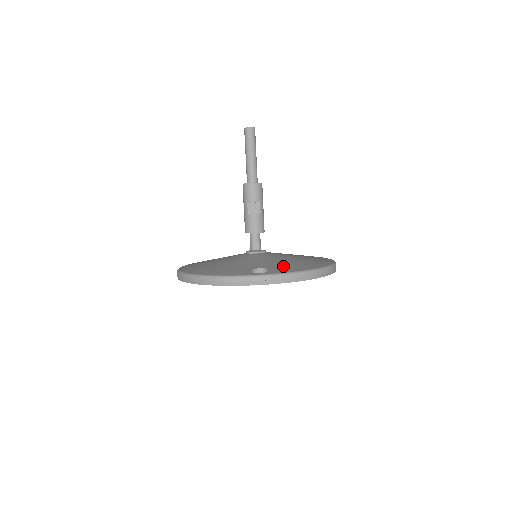
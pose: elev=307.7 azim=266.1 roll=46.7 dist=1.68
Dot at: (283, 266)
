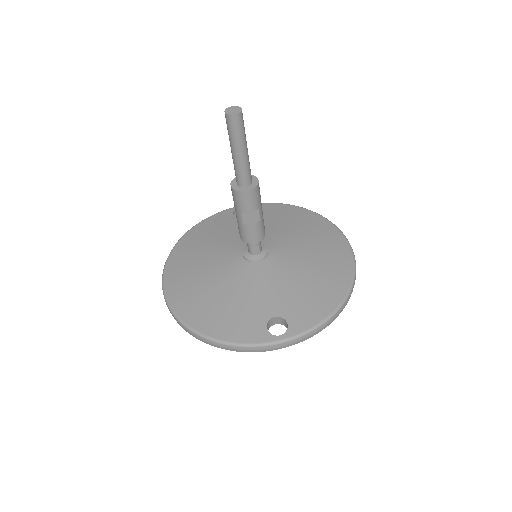
Dot at: (302, 306)
